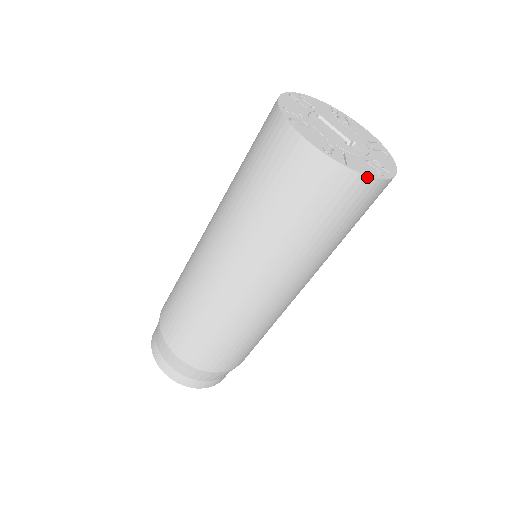
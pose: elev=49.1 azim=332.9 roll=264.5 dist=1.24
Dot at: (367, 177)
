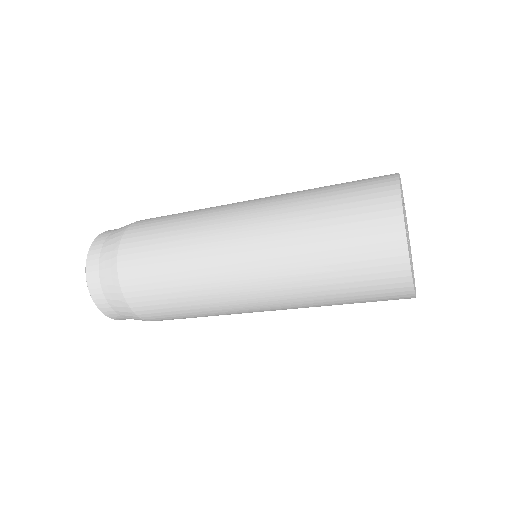
Dot at: (410, 271)
